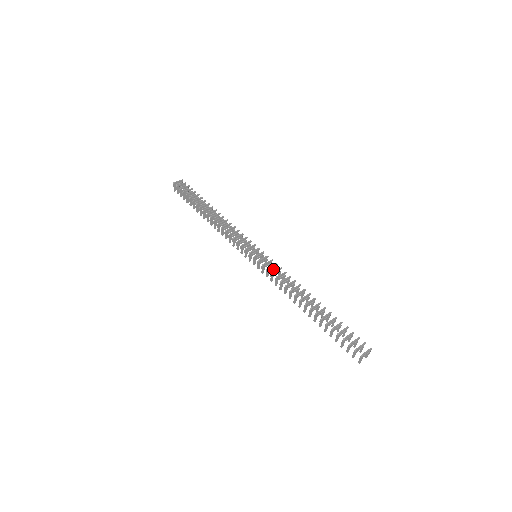
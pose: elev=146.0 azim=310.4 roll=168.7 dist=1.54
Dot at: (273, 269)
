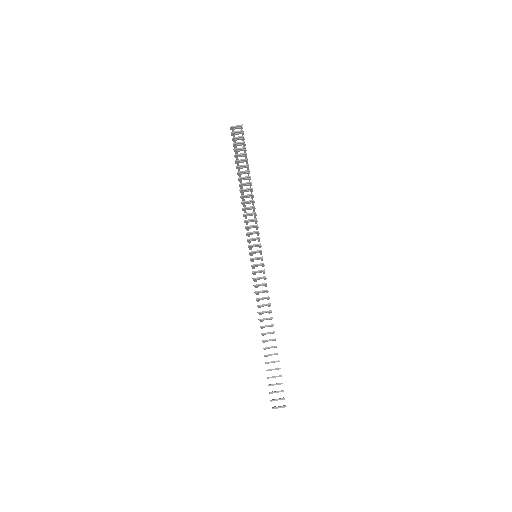
Dot at: occluded
